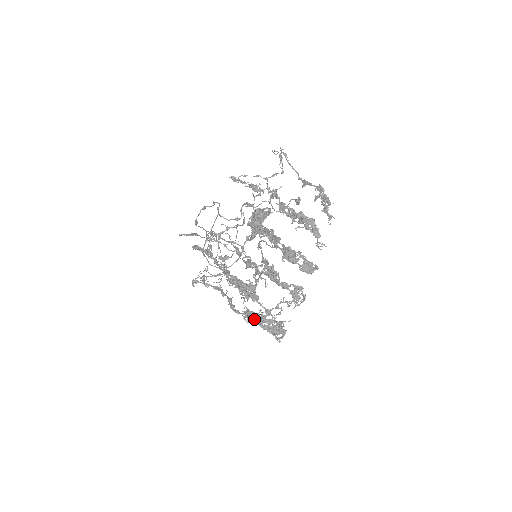
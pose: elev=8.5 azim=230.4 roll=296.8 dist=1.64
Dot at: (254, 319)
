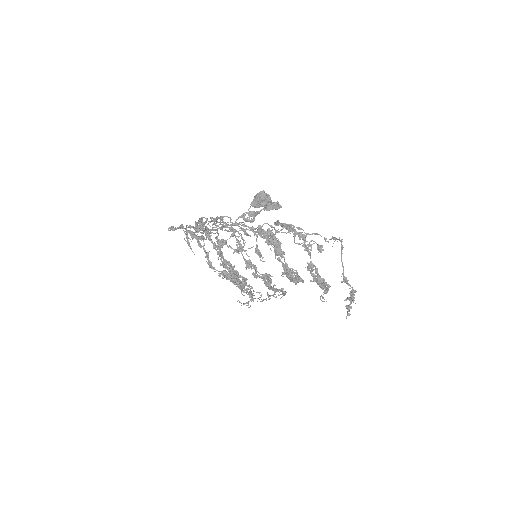
Dot at: occluded
